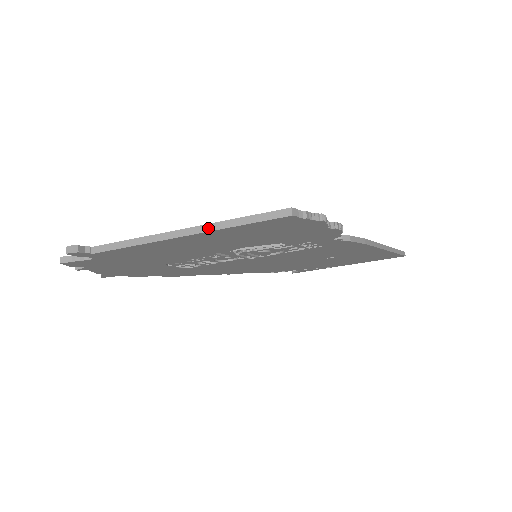
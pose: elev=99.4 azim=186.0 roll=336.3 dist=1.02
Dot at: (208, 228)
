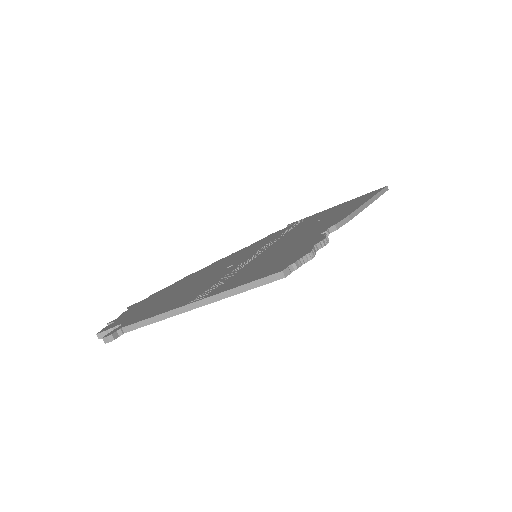
Dot at: (216, 298)
